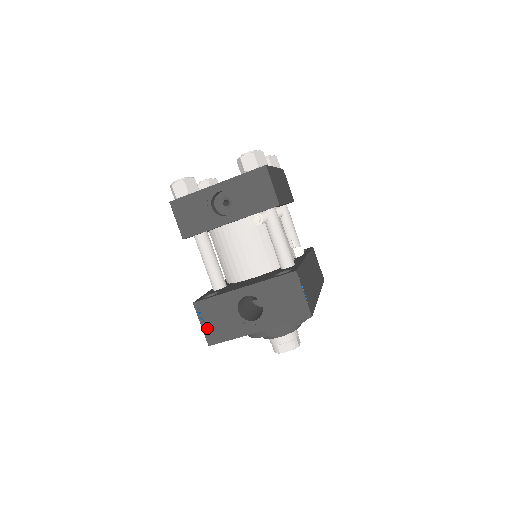
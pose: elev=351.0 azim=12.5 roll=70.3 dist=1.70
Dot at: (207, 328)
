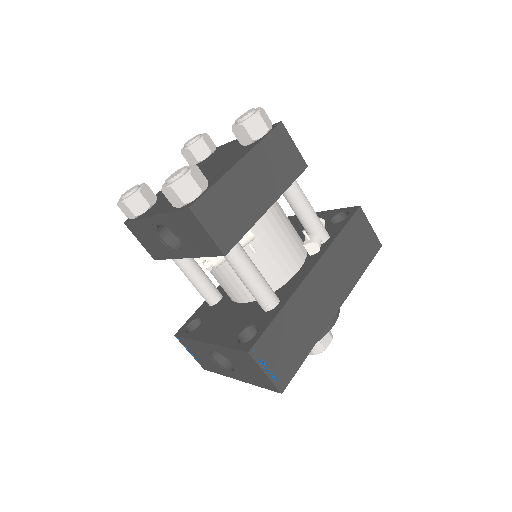
Dot at: (196, 357)
